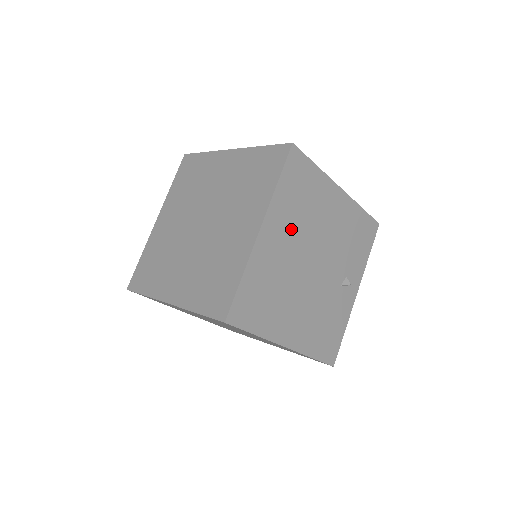
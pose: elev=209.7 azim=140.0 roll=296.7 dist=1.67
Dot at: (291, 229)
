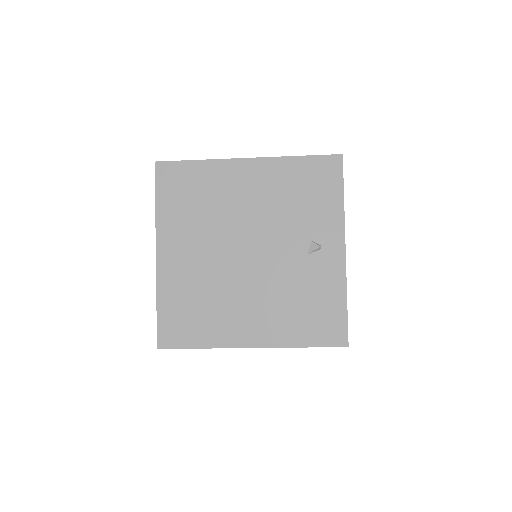
Dot at: (195, 235)
